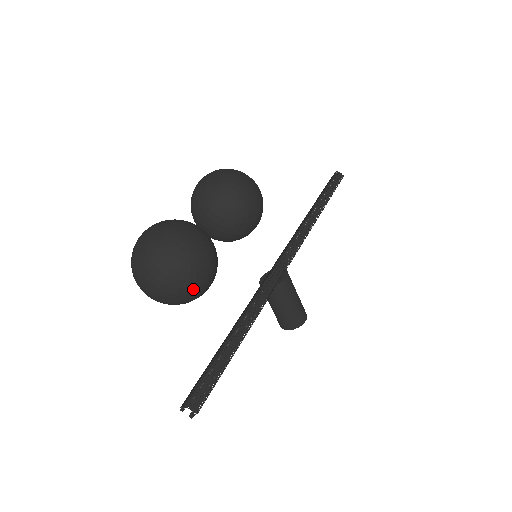
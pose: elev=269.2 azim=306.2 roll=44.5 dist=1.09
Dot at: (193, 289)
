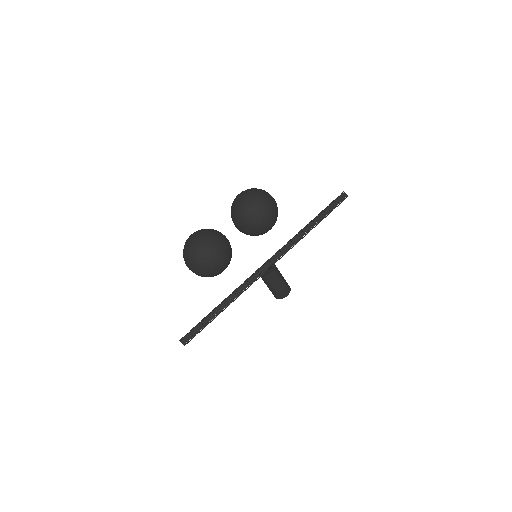
Dot at: (210, 274)
